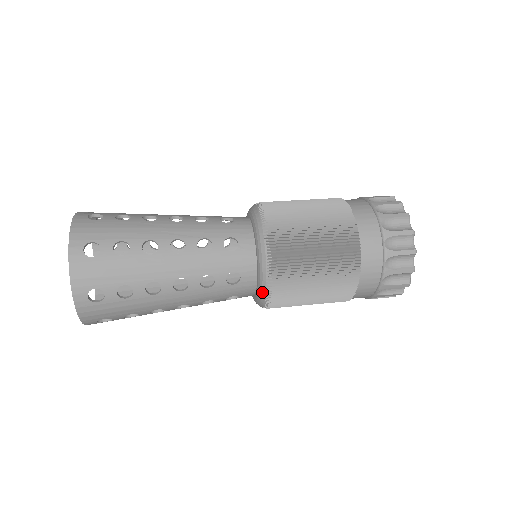
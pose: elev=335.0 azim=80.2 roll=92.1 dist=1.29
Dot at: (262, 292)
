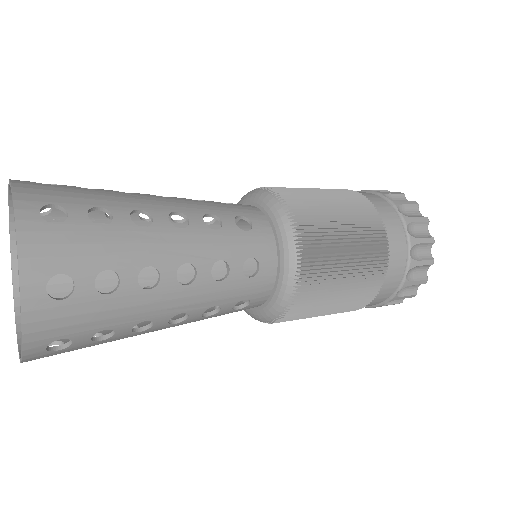
Dot at: (267, 317)
